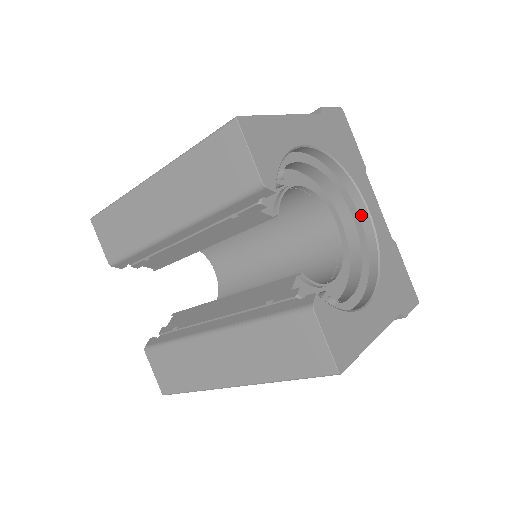
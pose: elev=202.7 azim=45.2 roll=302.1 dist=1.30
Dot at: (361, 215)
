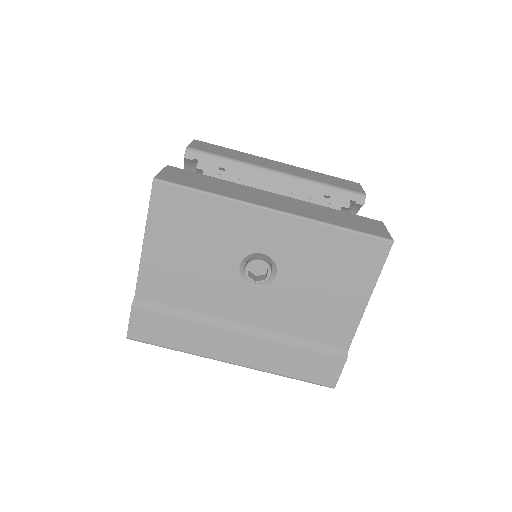
Dot at: occluded
